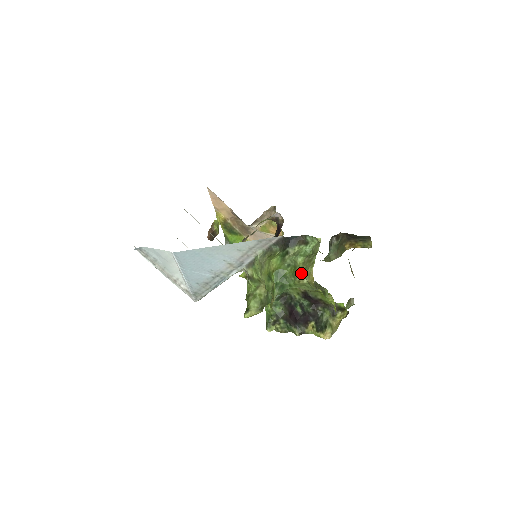
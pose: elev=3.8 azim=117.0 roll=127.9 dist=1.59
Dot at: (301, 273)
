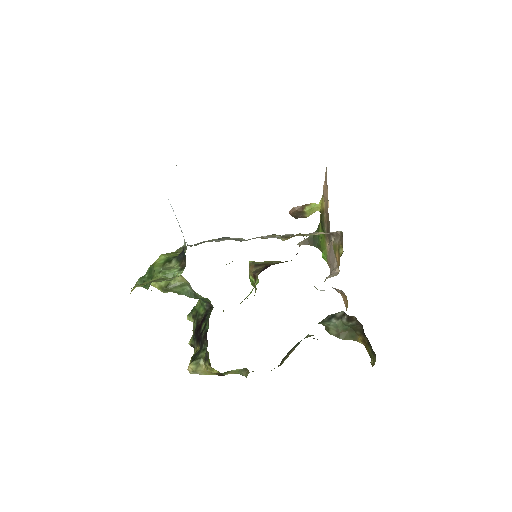
Dot at: occluded
